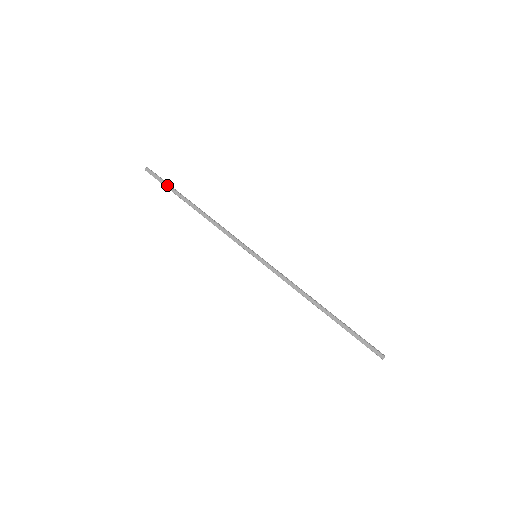
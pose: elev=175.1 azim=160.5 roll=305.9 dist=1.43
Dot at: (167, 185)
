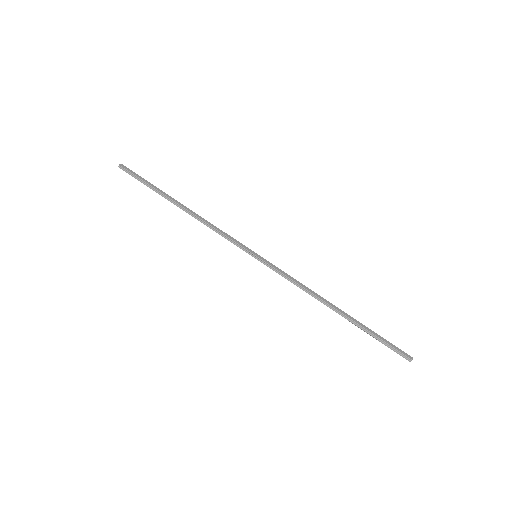
Dot at: (147, 181)
